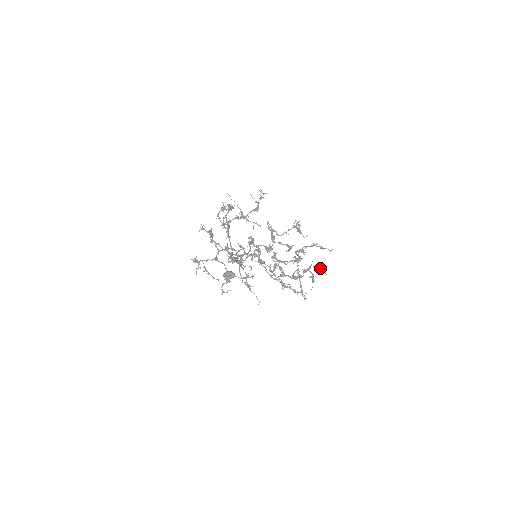
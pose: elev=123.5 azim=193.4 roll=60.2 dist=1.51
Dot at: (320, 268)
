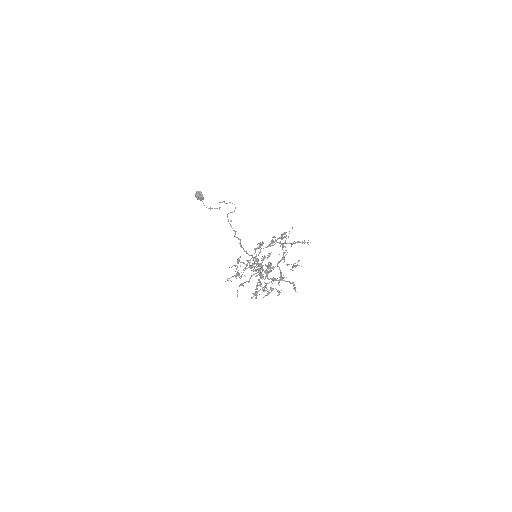
Dot at: (279, 292)
